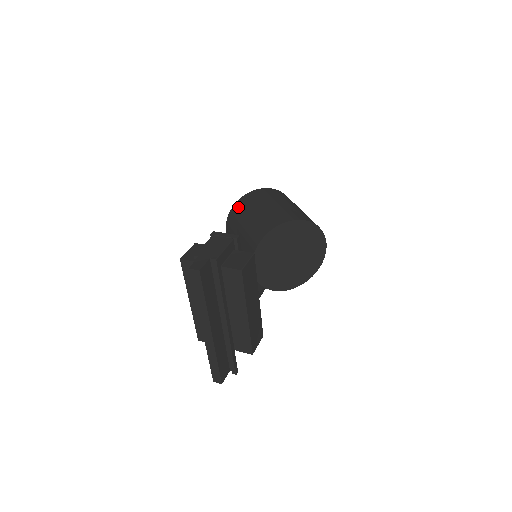
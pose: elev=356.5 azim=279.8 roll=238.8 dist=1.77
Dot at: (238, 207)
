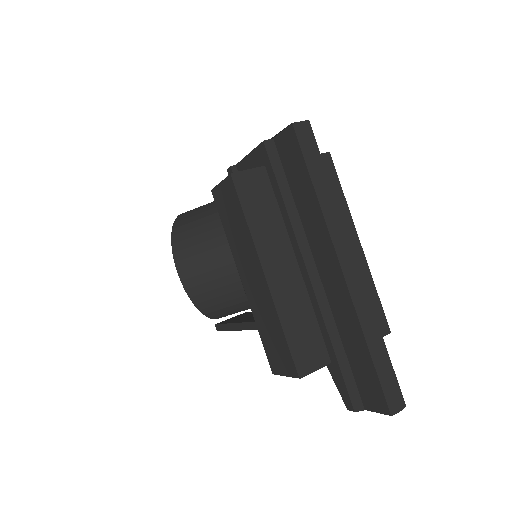
Dot at: (184, 221)
